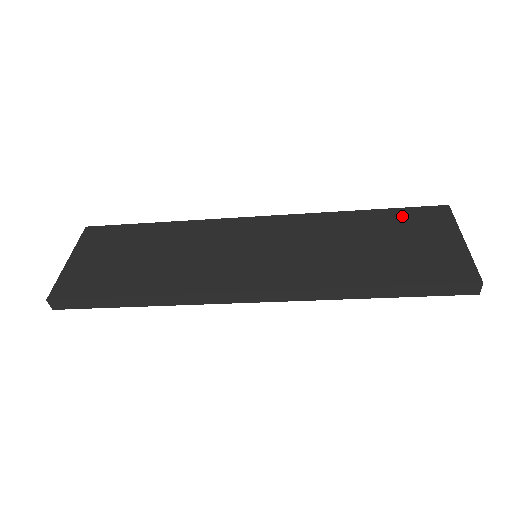
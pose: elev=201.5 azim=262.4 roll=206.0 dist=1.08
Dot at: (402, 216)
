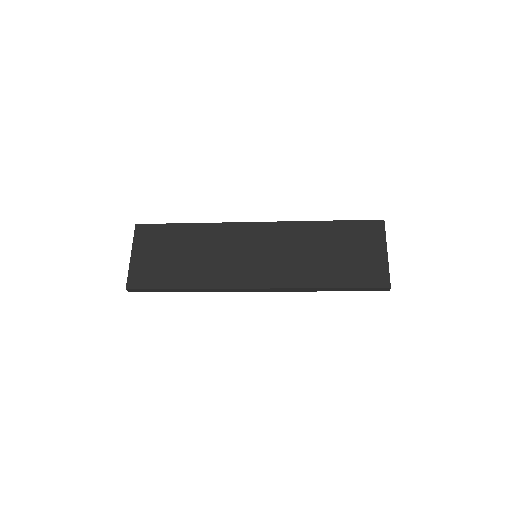
Dot at: (352, 228)
